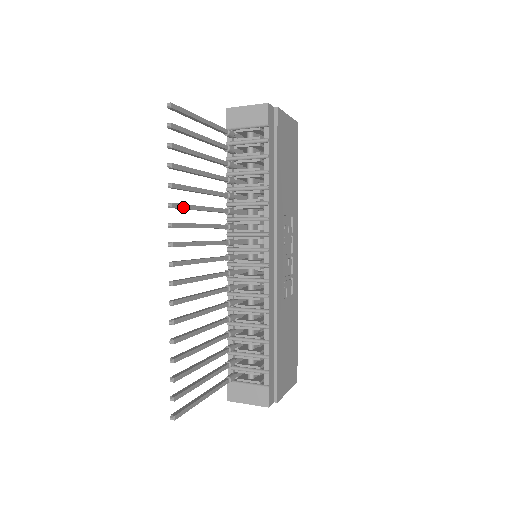
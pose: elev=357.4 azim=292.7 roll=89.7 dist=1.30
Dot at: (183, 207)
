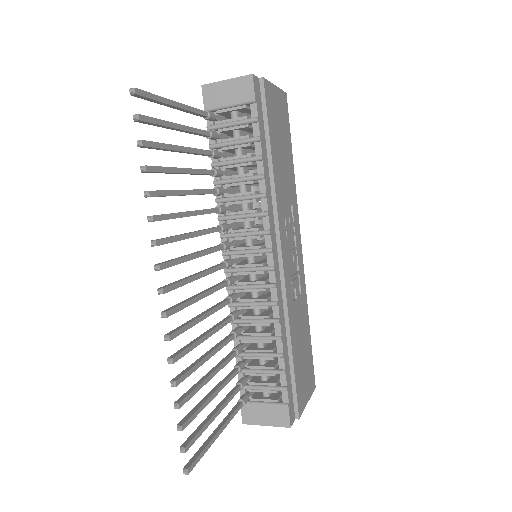
Dot at: (166, 218)
